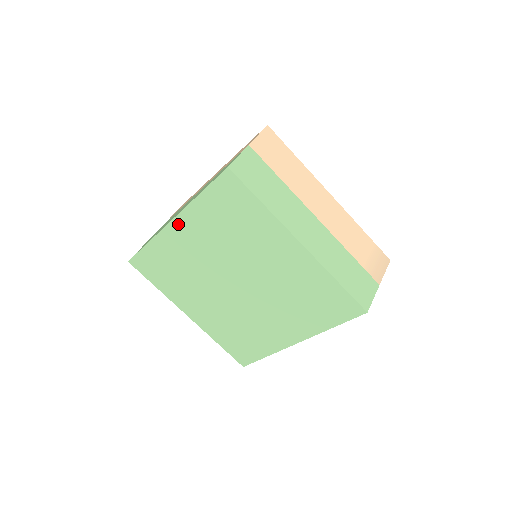
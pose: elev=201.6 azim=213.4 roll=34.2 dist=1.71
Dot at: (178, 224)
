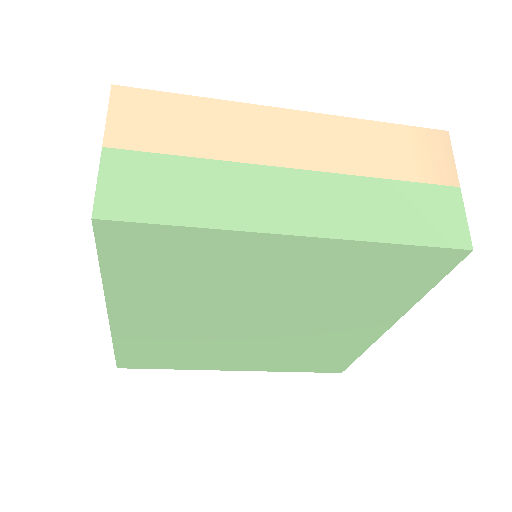
Dot at: (119, 313)
